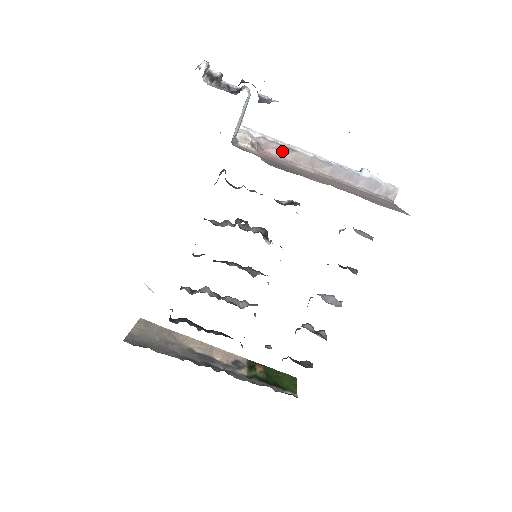
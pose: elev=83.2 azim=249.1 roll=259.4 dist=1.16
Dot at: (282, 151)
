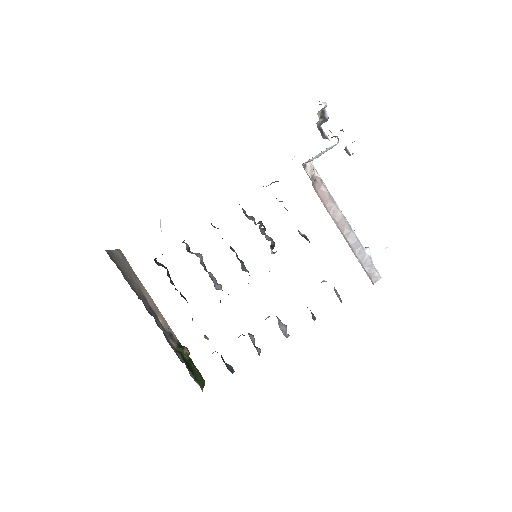
Dot at: (326, 197)
